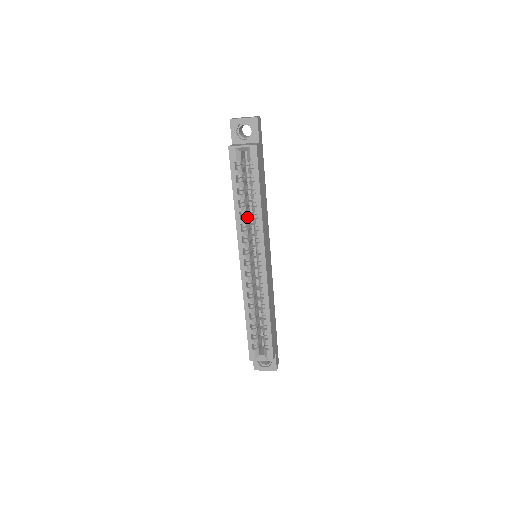
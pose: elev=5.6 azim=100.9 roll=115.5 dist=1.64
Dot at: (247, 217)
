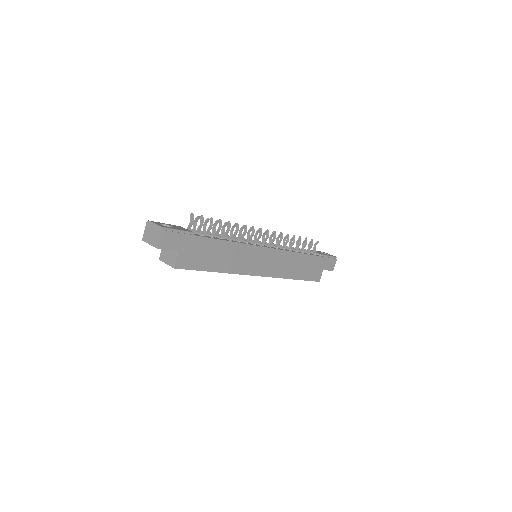
Dot at: occluded
